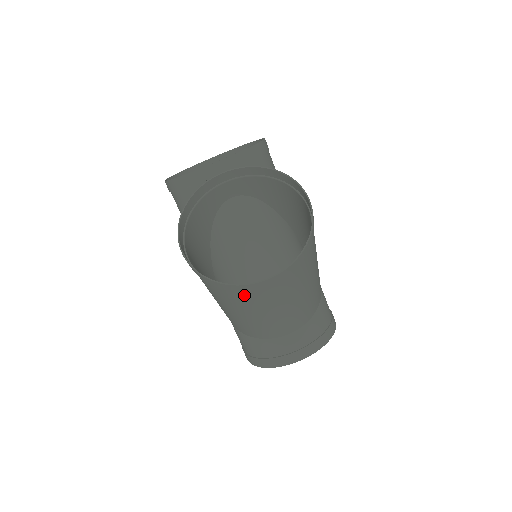
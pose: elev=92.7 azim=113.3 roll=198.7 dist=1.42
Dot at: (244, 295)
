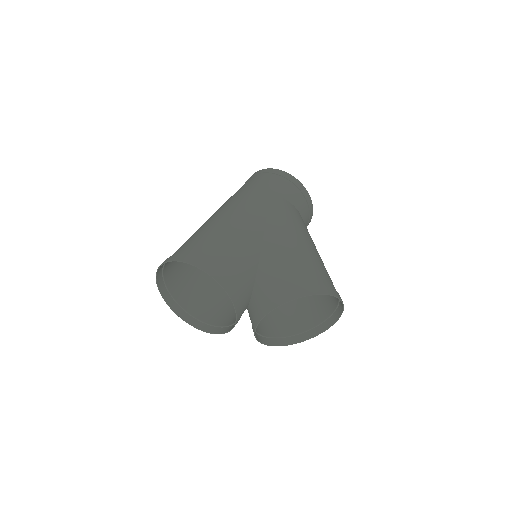
Dot at: (323, 312)
